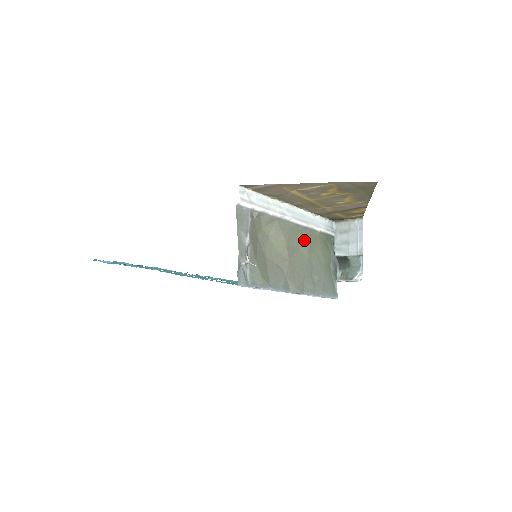
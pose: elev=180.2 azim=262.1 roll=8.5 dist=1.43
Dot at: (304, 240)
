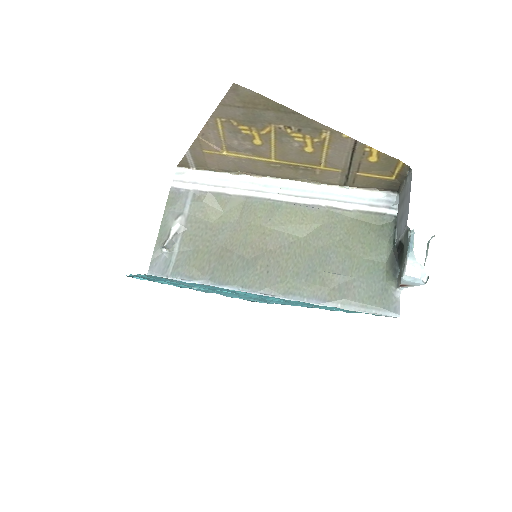
Dot at: (312, 224)
